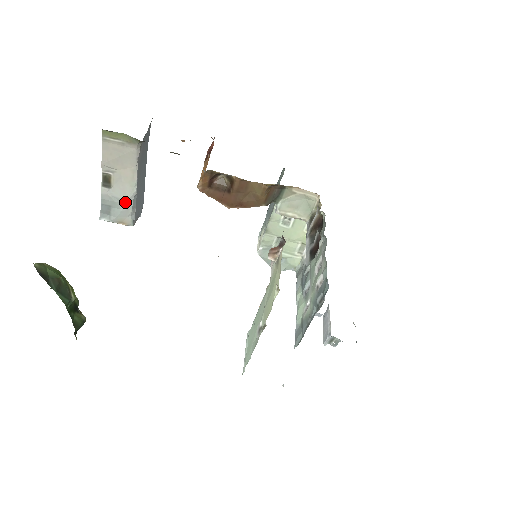
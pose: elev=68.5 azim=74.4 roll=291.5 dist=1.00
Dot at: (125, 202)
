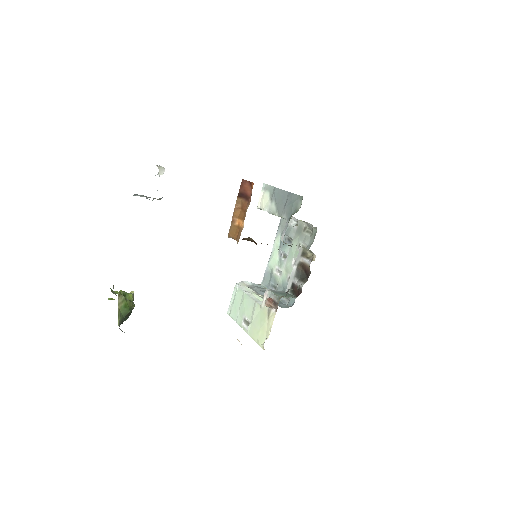
Dot at: occluded
